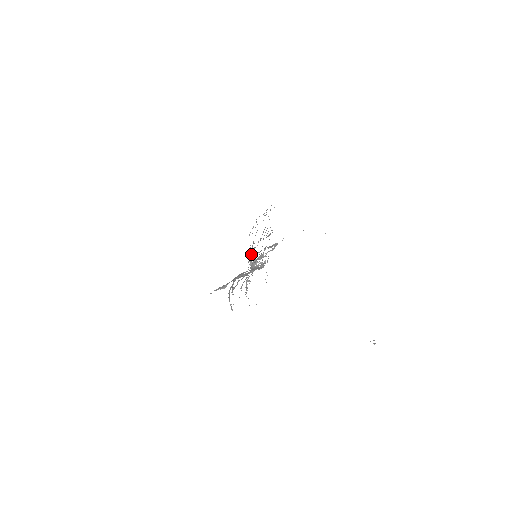
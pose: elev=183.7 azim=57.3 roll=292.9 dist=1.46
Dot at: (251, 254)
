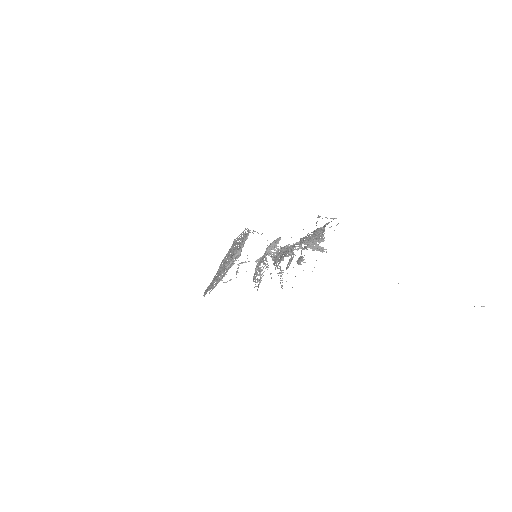
Dot at: (236, 258)
